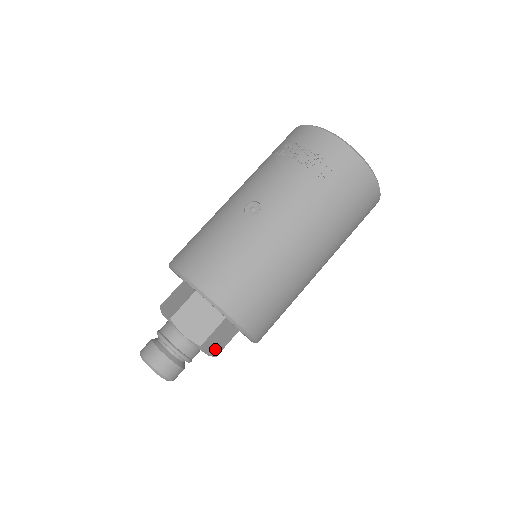
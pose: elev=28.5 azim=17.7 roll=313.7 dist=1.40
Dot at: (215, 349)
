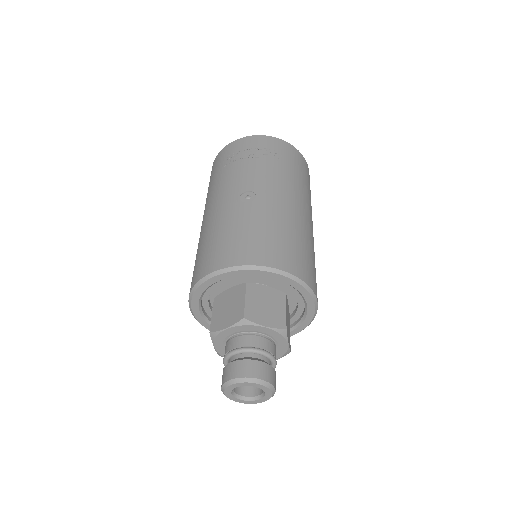
Dot at: (289, 340)
